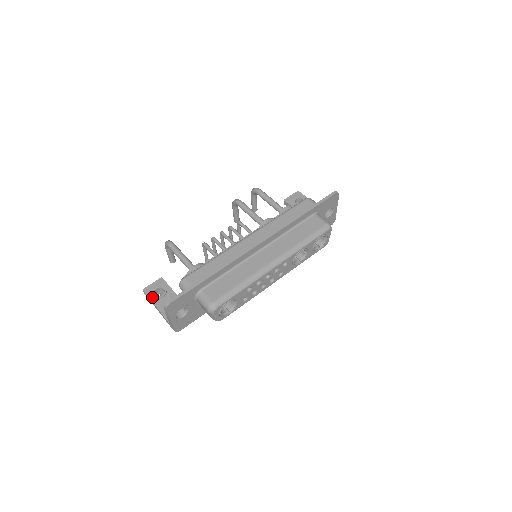
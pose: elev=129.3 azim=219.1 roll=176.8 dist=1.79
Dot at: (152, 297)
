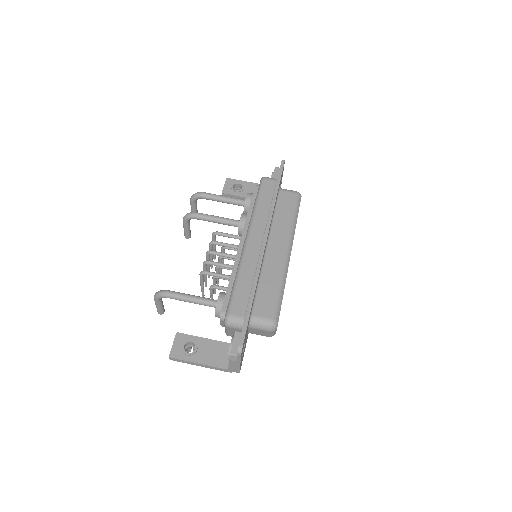
Dot at: (186, 357)
